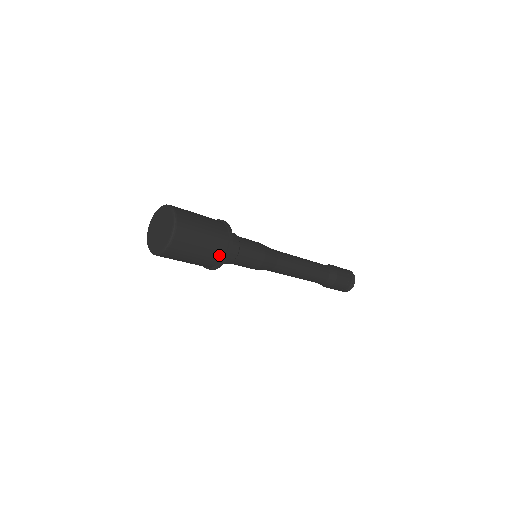
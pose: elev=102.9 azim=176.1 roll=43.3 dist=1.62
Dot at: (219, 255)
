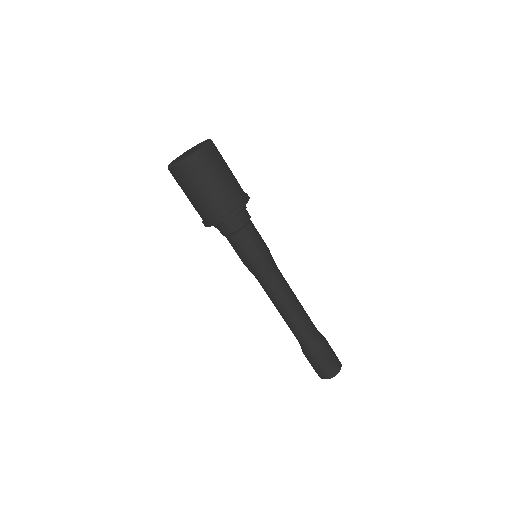
Dot at: (222, 210)
